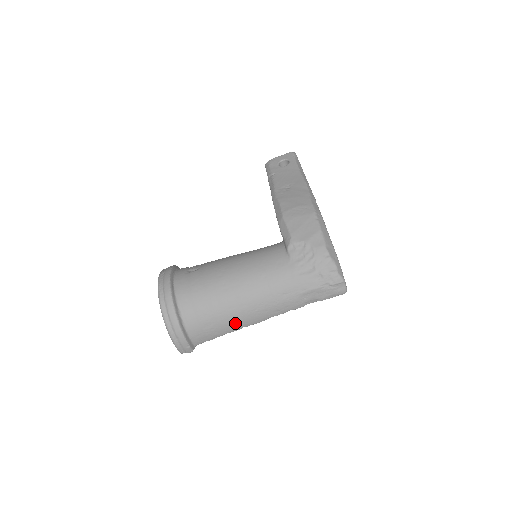
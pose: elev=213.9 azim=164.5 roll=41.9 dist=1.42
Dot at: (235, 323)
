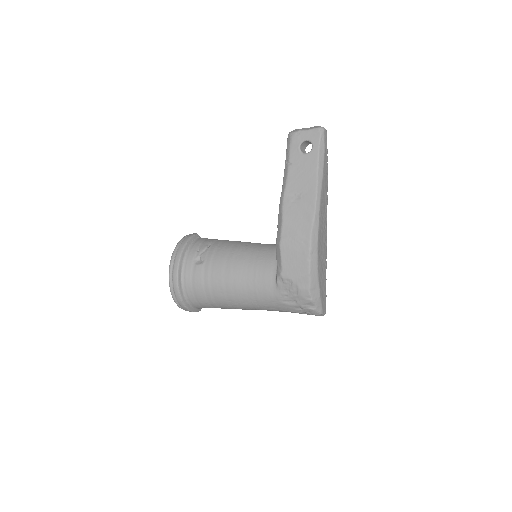
Dot at: occluded
